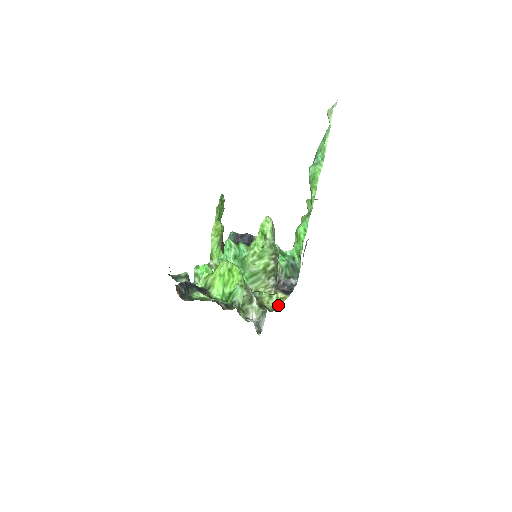
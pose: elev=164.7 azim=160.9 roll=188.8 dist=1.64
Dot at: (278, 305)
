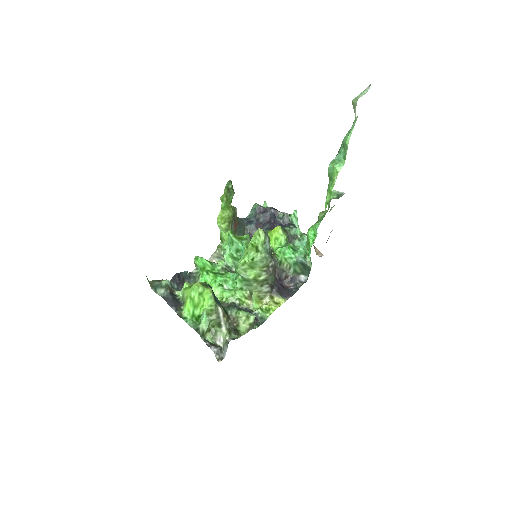
Dot at: (265, 316)
